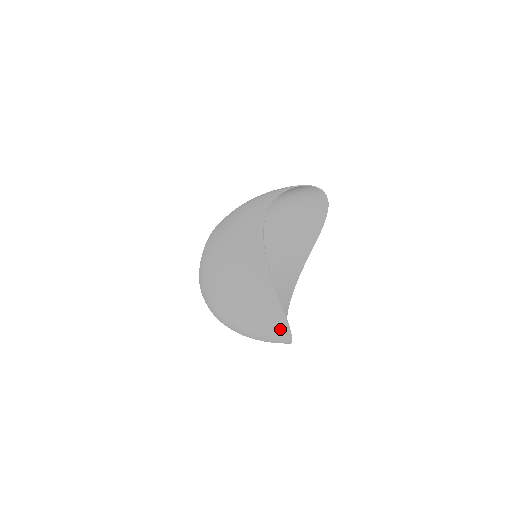
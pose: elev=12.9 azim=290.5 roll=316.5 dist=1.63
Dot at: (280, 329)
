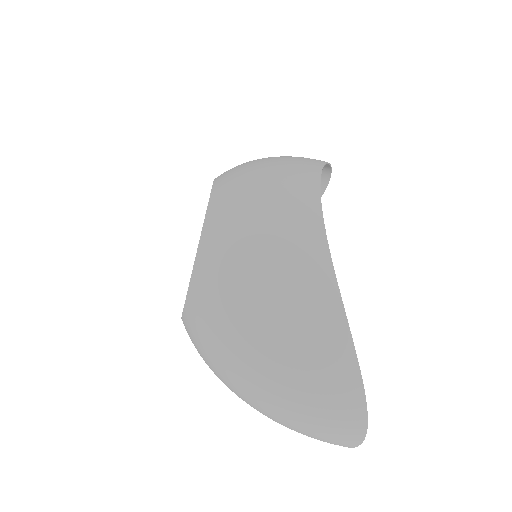
Dot at: (348, 438)
